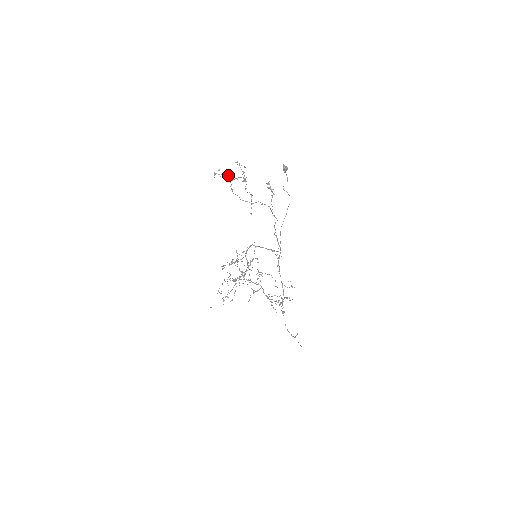
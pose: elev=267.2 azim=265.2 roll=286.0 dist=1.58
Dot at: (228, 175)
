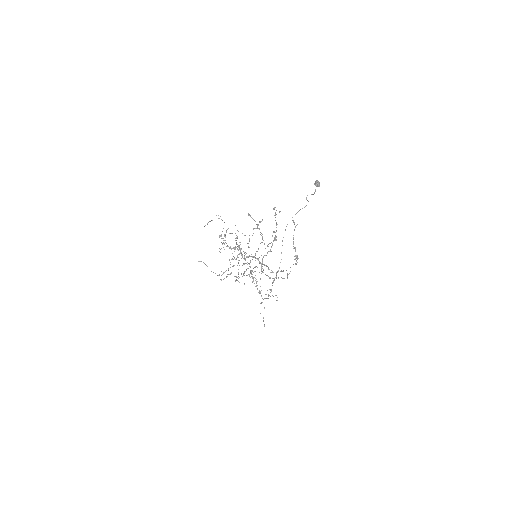
Dot at: (262, 236)
